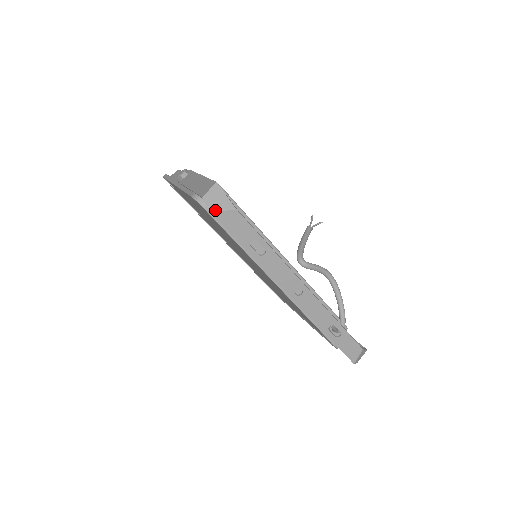
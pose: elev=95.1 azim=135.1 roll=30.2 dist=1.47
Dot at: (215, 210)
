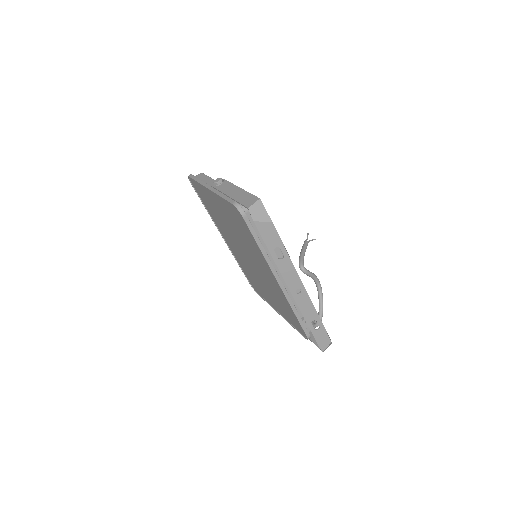
Dot at: (257, 220)
